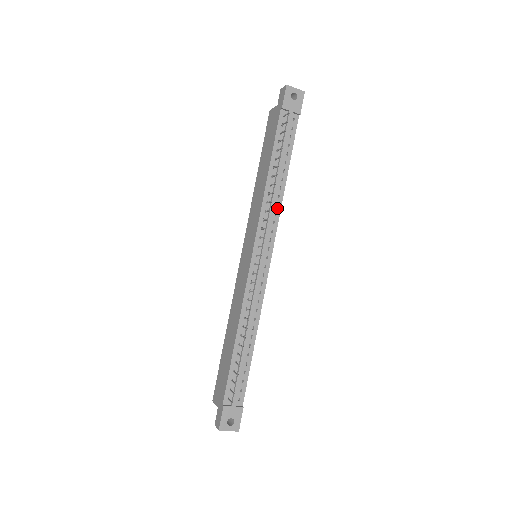
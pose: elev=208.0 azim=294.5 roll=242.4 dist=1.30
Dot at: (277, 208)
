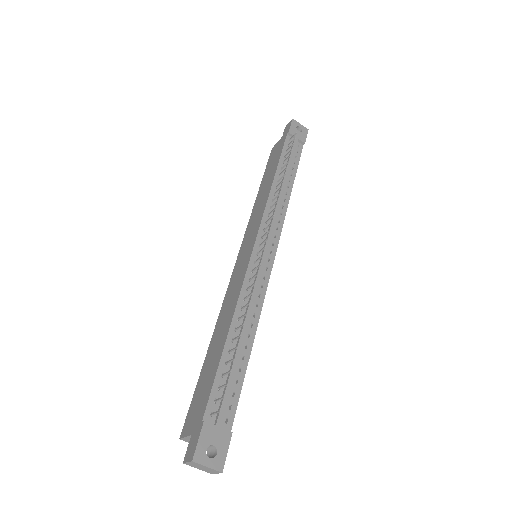
Dot at: (283, 209)
